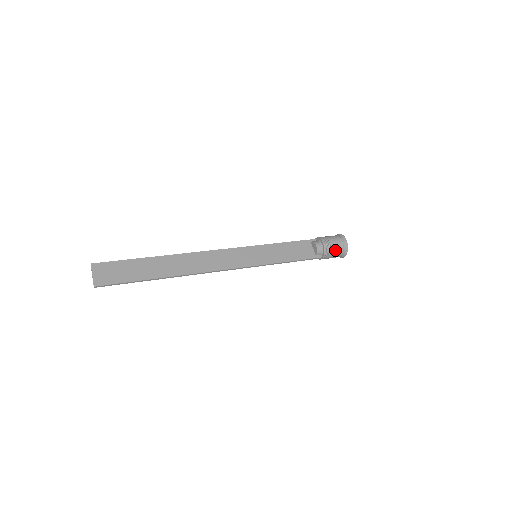
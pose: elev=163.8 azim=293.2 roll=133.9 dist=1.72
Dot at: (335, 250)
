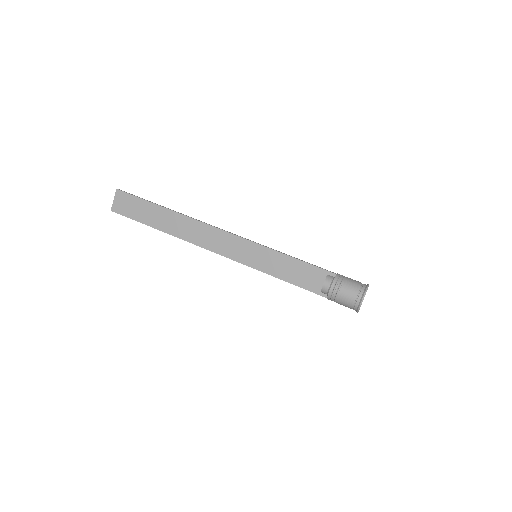
Dot at: (342, 303)
